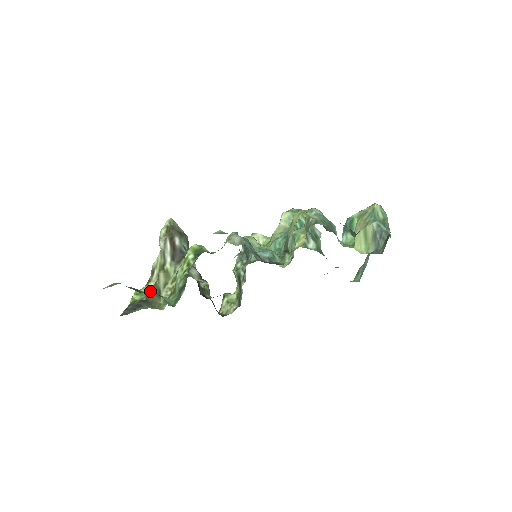
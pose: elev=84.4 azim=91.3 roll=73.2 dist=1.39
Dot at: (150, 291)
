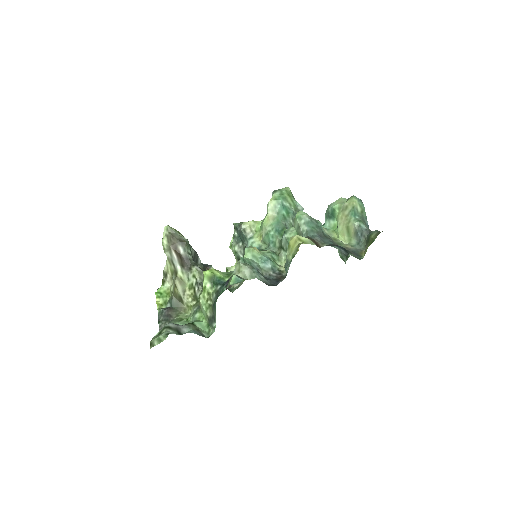
Dot at: (172, 298)
